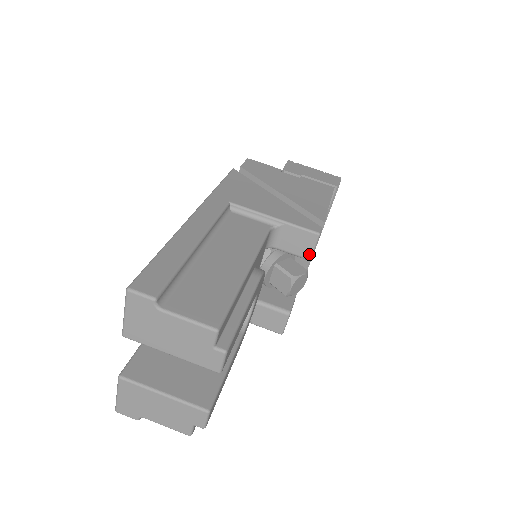
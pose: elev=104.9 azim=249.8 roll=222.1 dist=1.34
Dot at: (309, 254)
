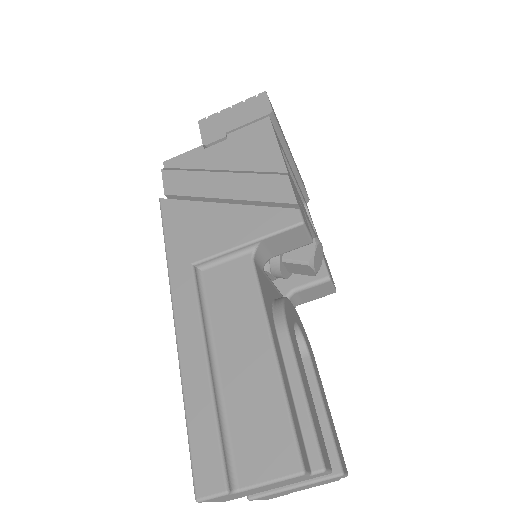
Dot at: (308, 241)
